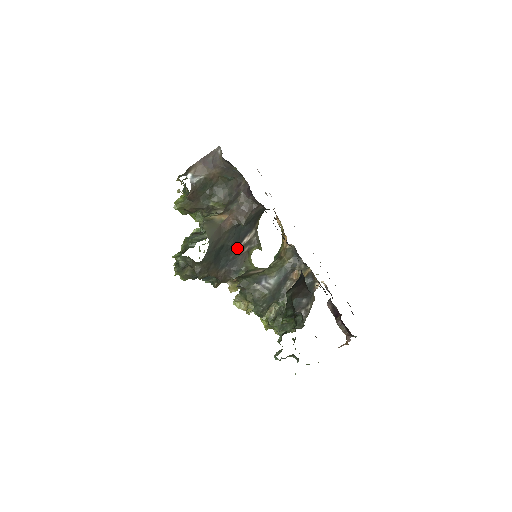
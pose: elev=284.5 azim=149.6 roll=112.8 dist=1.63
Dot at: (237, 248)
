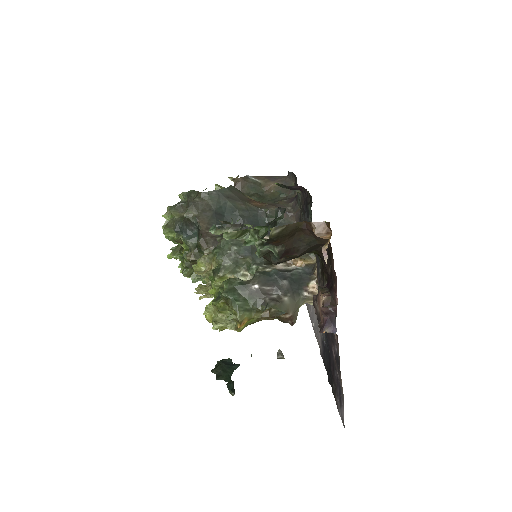
Dot at: occluded
